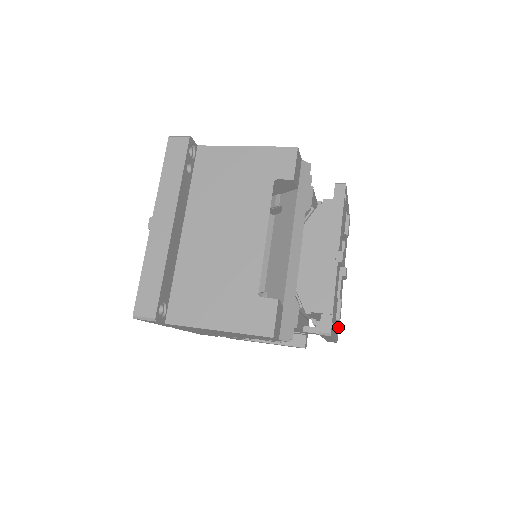
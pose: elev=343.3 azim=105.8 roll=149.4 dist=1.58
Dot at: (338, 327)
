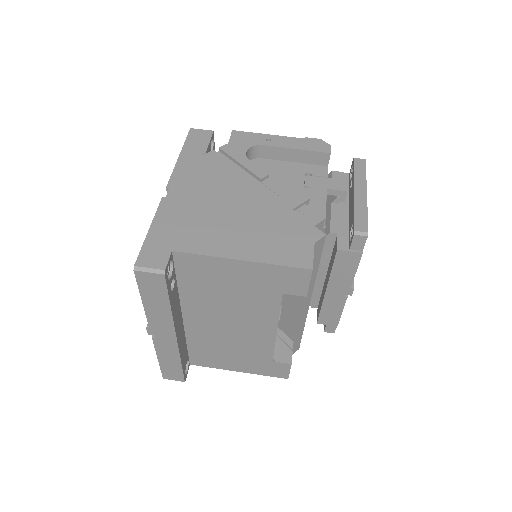
Dot at: occluded
